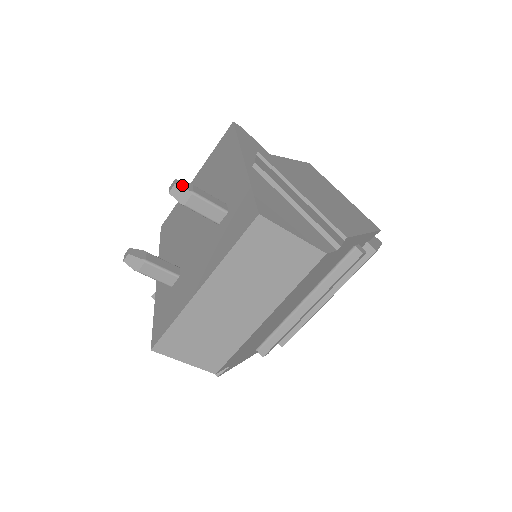
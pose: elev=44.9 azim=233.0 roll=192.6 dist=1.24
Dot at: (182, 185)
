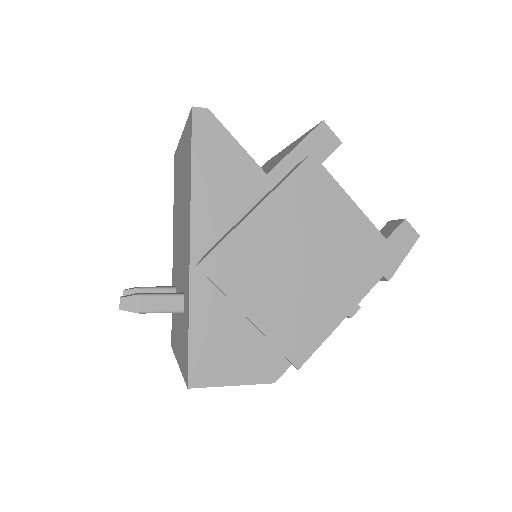
Dot at: (127, 307)
